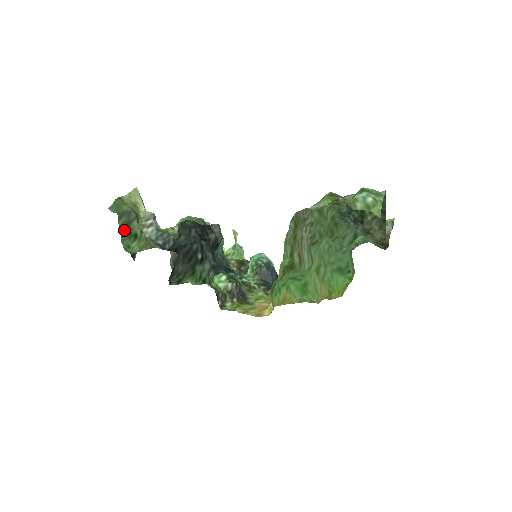
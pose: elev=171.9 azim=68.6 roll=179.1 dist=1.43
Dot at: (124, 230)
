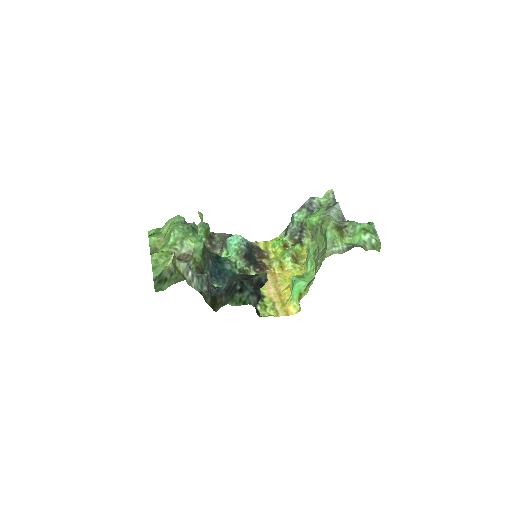
Dot at: (157, 281)
